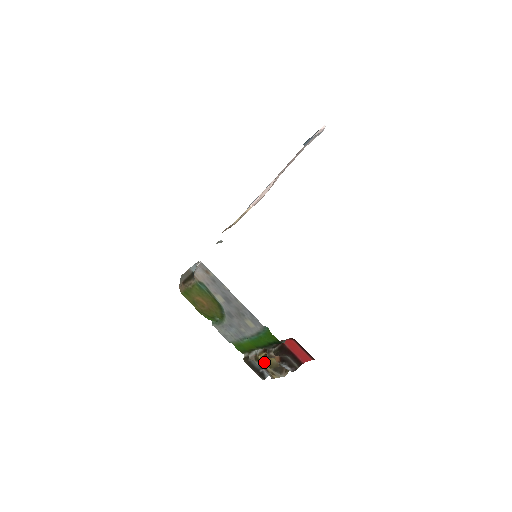
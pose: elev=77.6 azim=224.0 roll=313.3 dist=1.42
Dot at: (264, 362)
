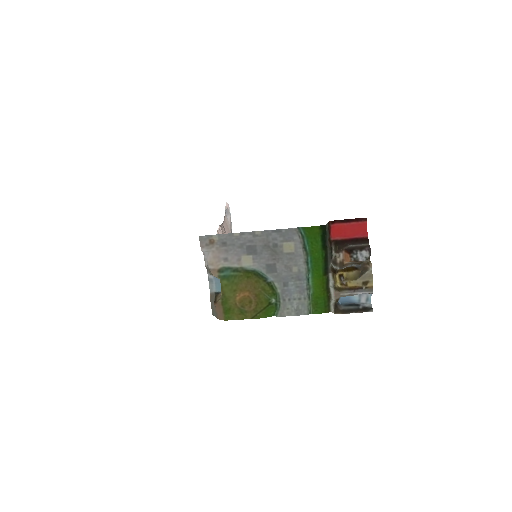
Dot at: (346, 282)
